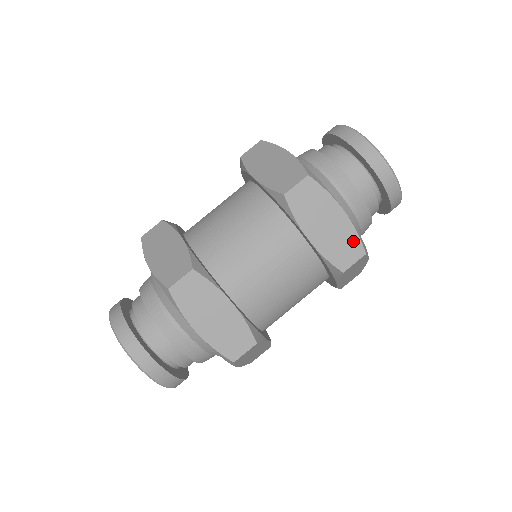
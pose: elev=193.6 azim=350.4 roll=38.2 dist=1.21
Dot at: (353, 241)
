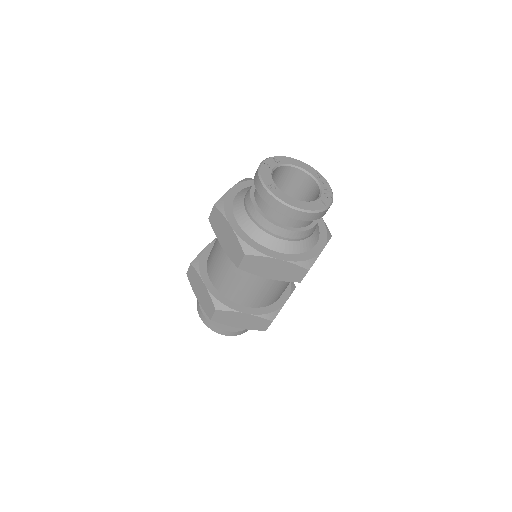
Dot at: (238, 246)
